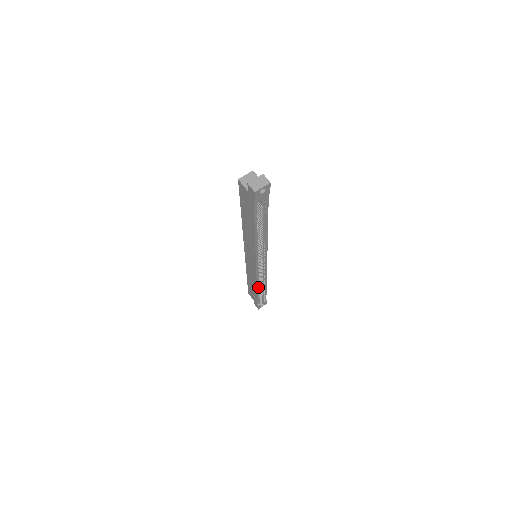
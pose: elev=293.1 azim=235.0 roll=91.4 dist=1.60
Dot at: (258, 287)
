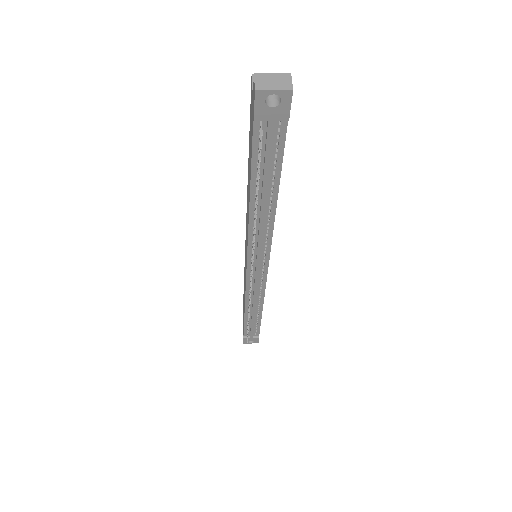
Dot at: (247, 308)
